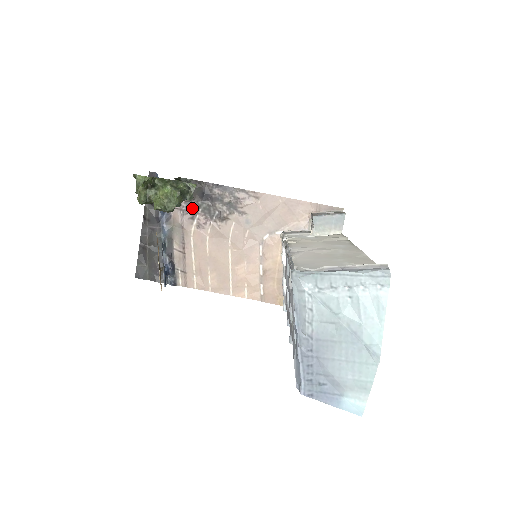
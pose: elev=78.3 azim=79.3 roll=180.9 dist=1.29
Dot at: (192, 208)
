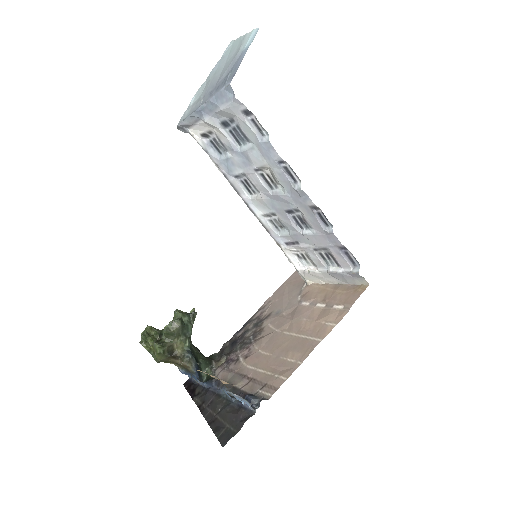
Dot at: (232, 359)
